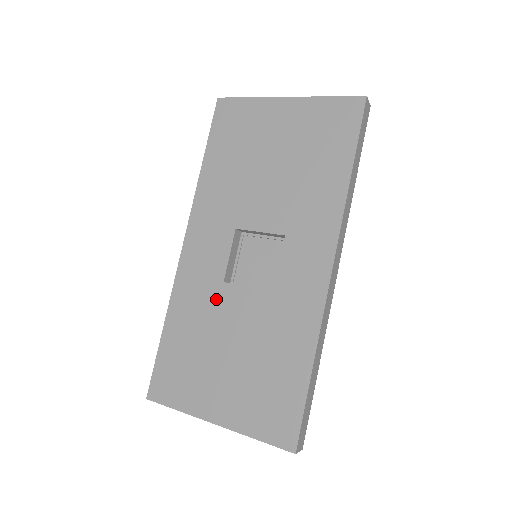
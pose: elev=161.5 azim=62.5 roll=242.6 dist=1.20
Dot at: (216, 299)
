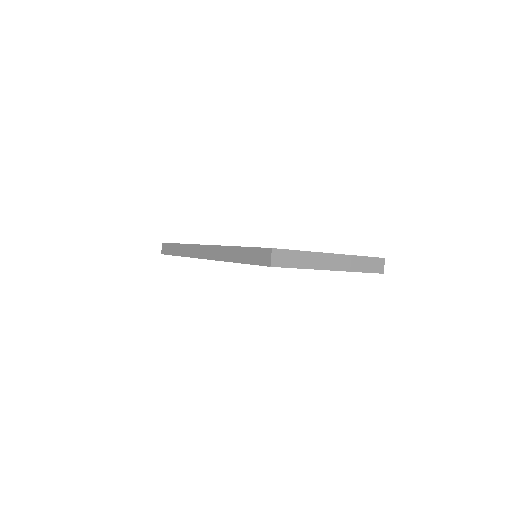
Dot at: occluded
